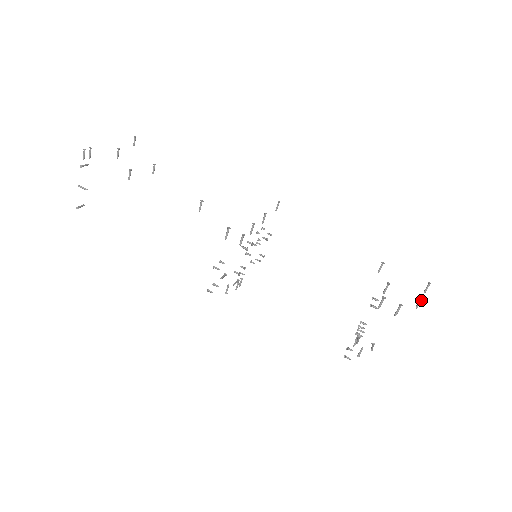
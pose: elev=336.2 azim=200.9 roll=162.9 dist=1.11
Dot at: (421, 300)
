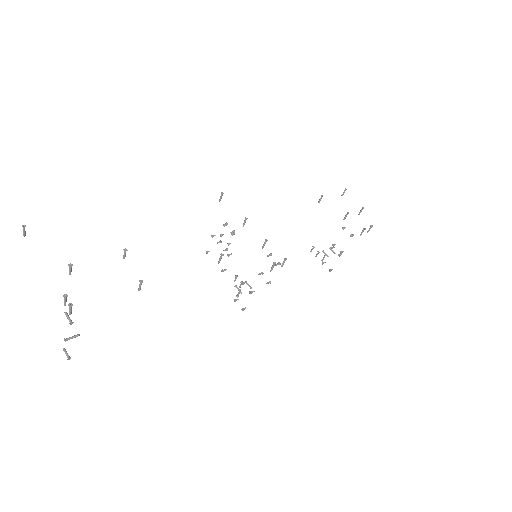
Dot at: occluded
